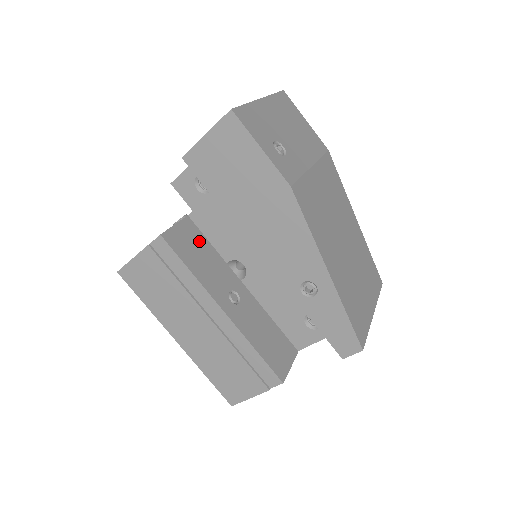
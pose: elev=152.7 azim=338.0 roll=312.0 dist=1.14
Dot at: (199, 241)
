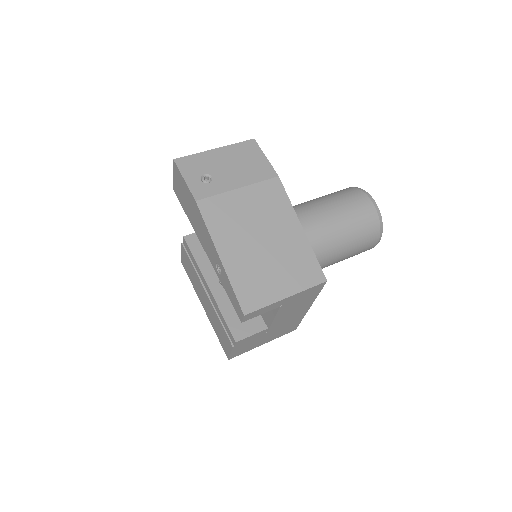
Dot at: occluded
